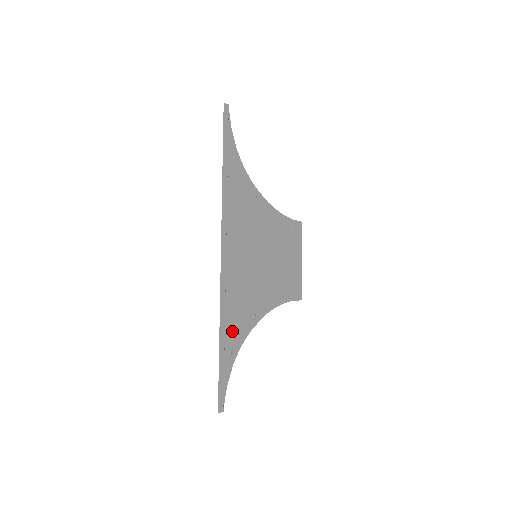
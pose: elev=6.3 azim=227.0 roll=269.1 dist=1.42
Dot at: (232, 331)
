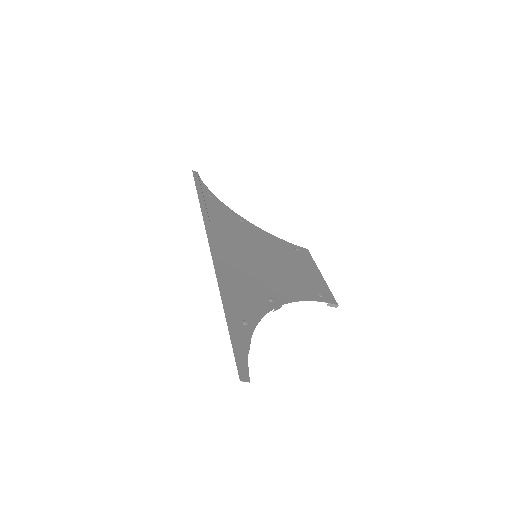
Dot at: (241, 304)
